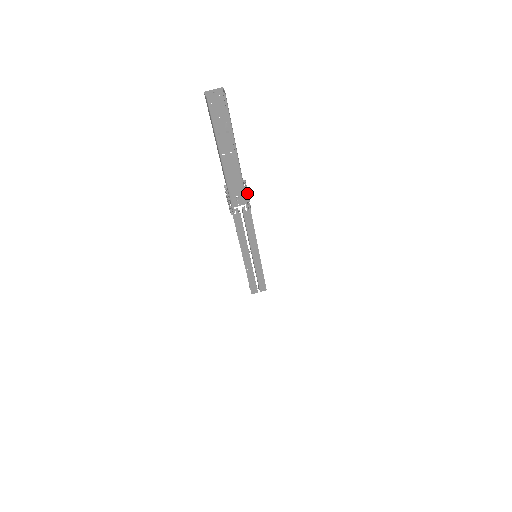
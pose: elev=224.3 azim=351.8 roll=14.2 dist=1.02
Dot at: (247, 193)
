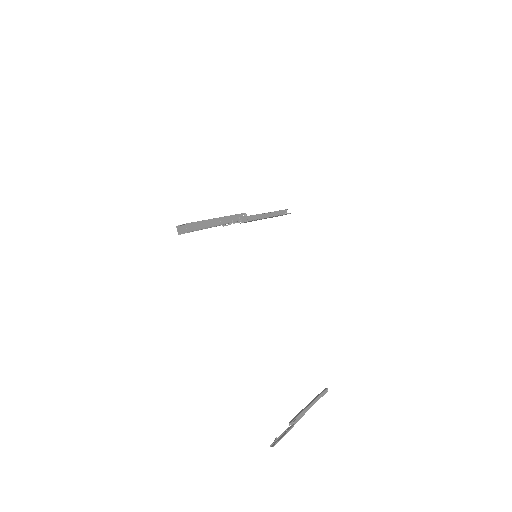
Dot at: (239, 221)
